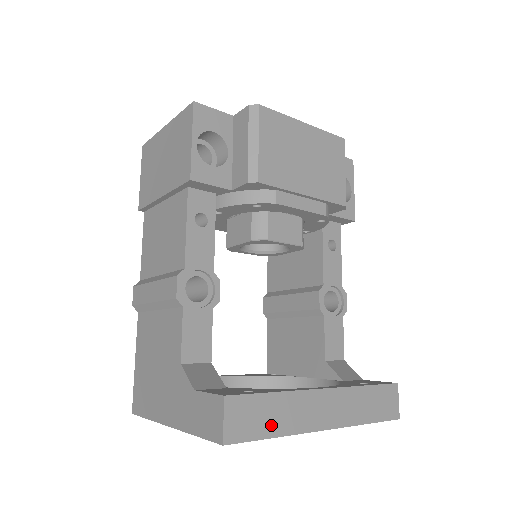
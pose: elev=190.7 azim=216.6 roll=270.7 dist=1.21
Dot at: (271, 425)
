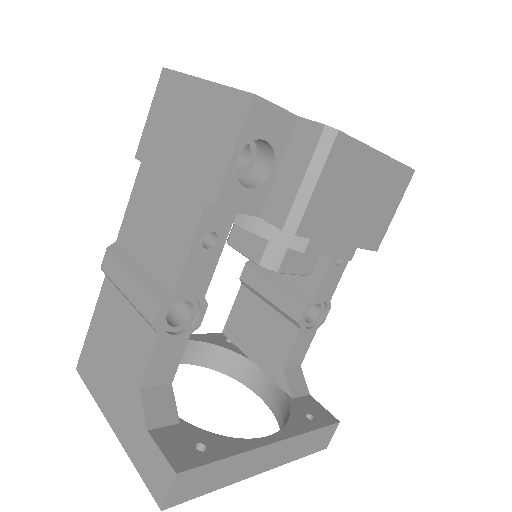
Dot at: (212, 483)
